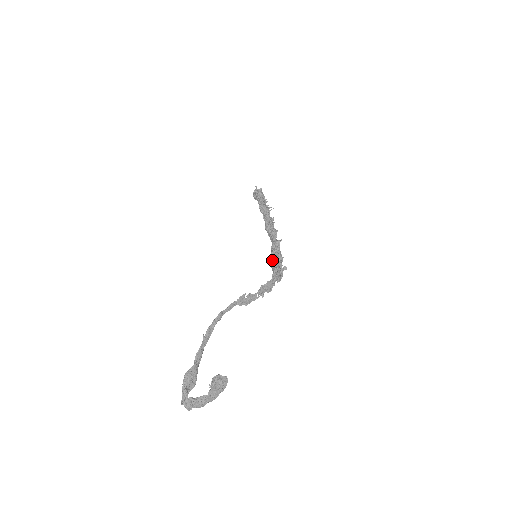
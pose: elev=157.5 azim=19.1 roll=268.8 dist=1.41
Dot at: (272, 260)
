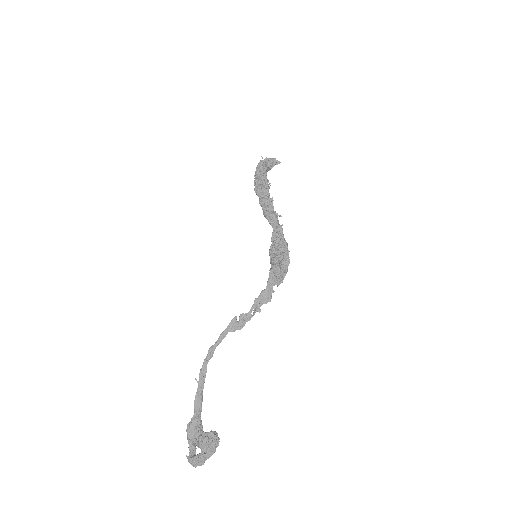
Dot at: (270, 258)
